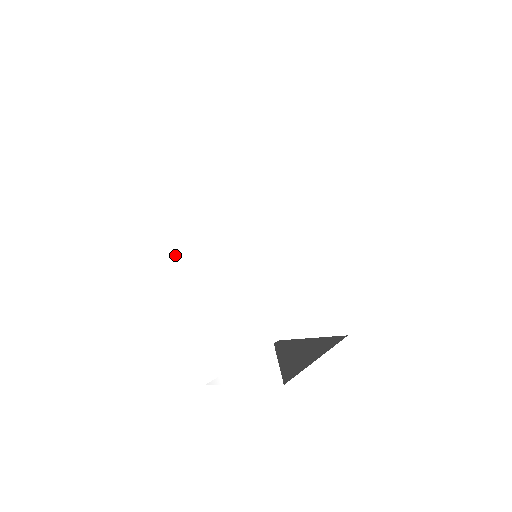
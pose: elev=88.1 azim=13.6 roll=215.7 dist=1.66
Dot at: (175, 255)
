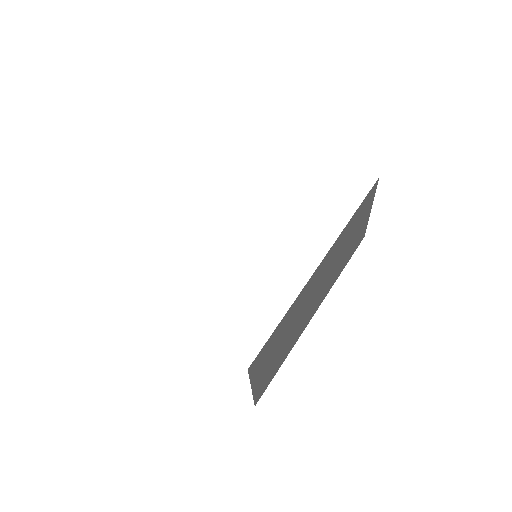
Dot at: occluded
